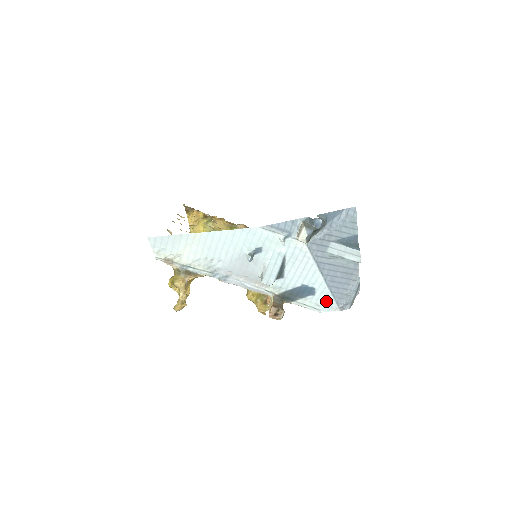
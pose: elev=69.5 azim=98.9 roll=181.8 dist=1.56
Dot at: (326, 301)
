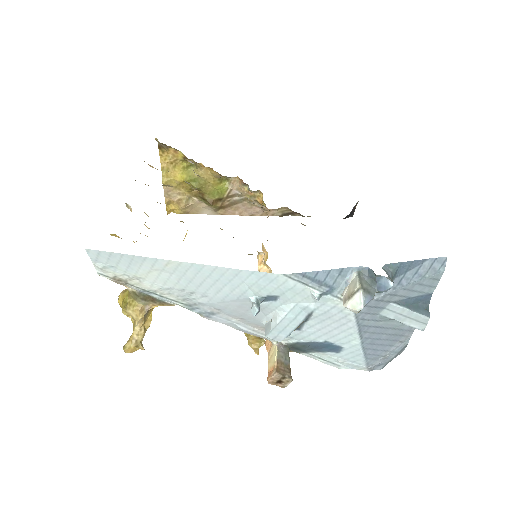
Dot at: (352, 360)
